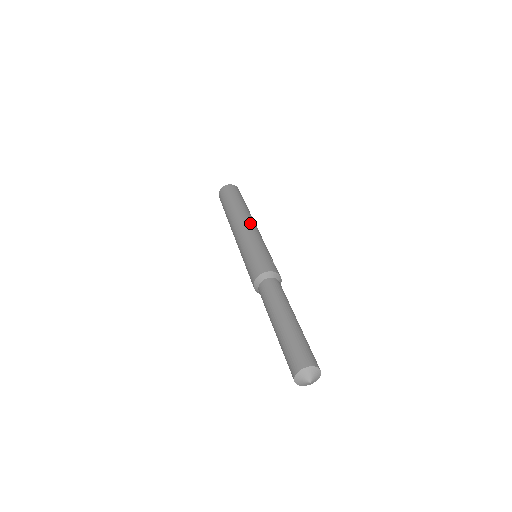
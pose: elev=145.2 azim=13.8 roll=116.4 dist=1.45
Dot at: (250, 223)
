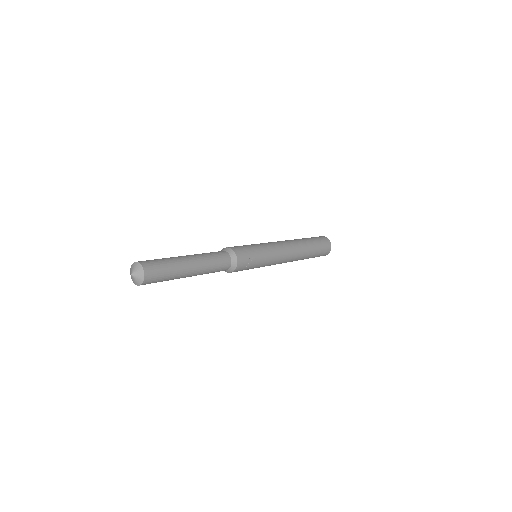
Dot at: (287, 247)
